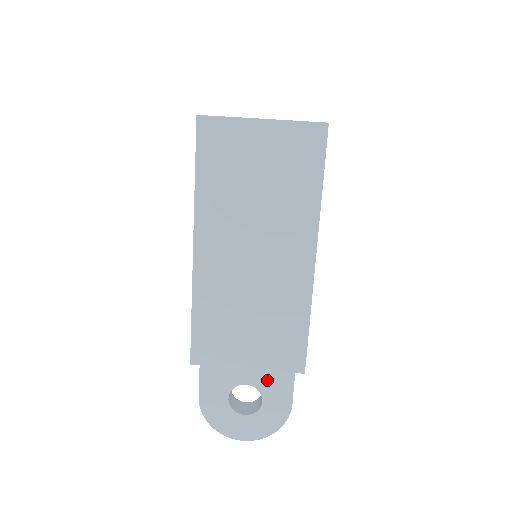
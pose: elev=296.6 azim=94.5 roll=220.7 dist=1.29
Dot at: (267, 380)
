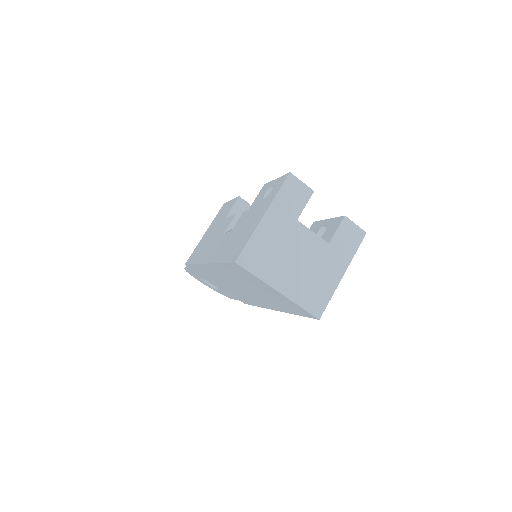
Dot at: (224, 291)
